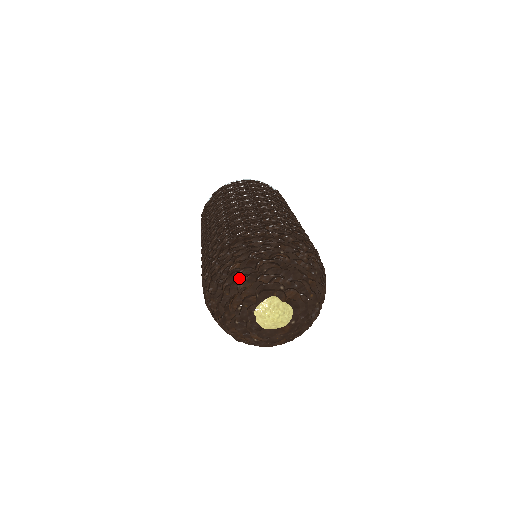
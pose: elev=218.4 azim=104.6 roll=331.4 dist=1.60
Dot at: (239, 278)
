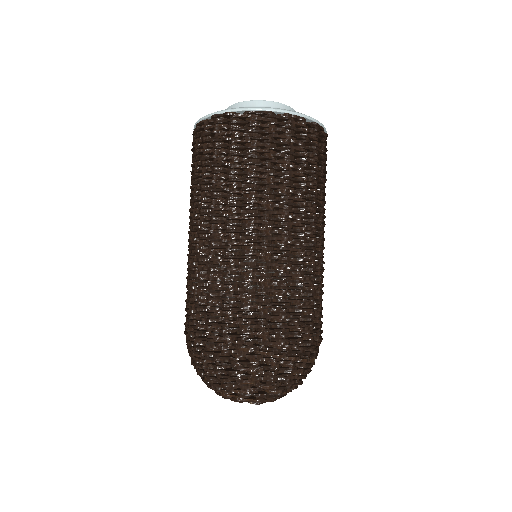
Dot at: (246, 393)
